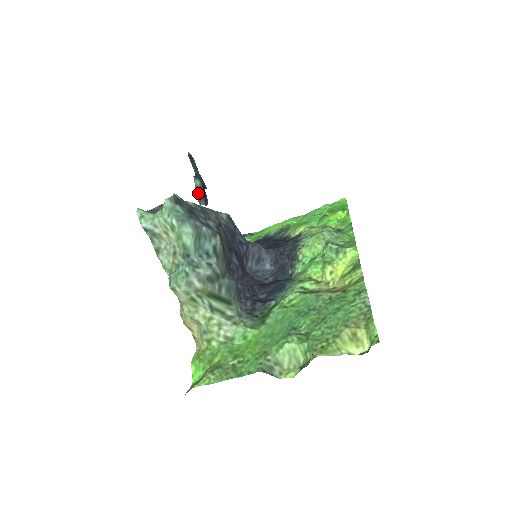
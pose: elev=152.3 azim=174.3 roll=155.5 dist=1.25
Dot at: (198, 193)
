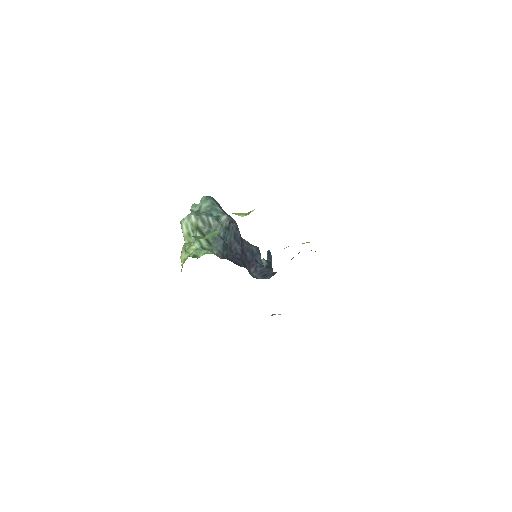
Dot at: occluded
